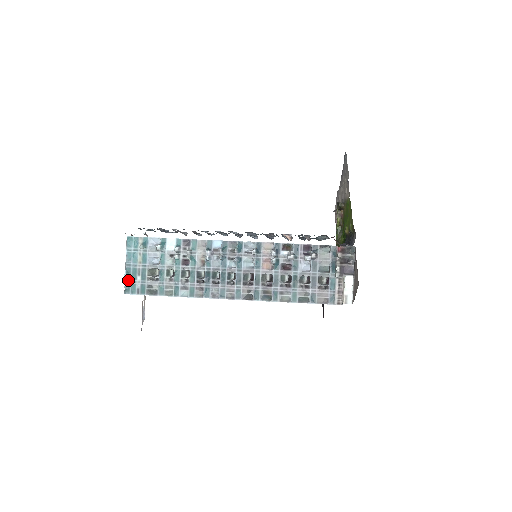
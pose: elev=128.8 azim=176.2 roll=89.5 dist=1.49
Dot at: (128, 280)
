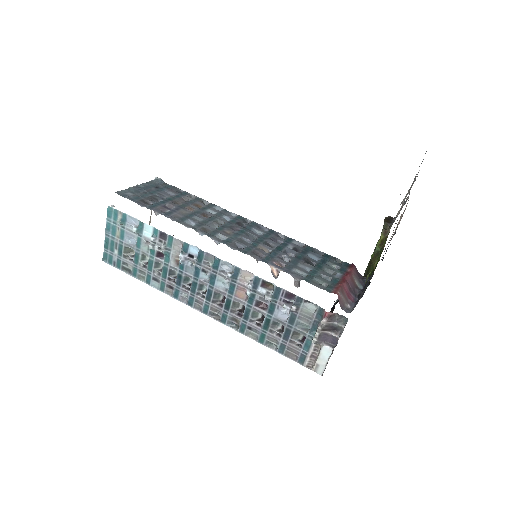
Dot at: (106, 249)
